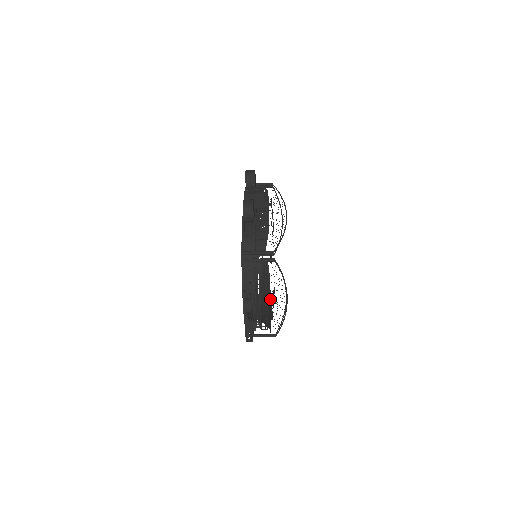
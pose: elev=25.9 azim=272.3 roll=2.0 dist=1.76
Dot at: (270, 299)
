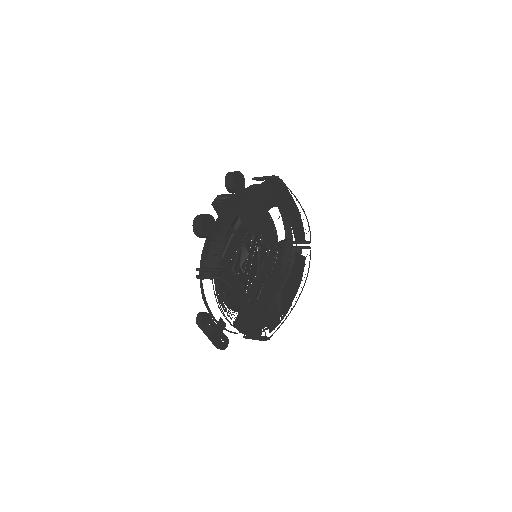
Dot at: (248, 307)
